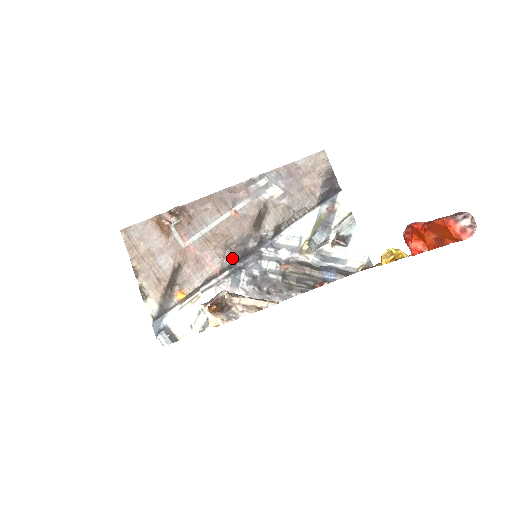
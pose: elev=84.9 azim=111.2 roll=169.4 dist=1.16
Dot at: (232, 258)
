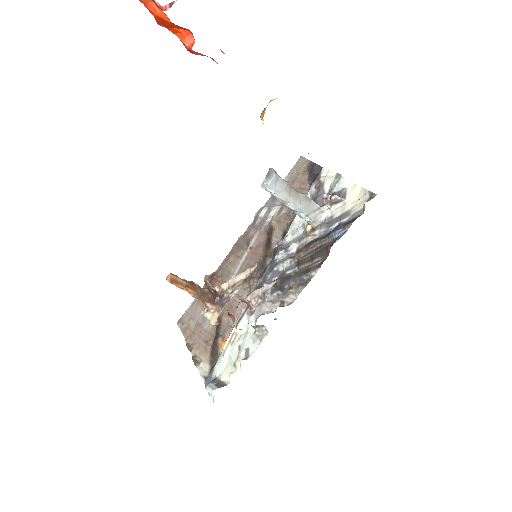
Dot at: (256, 284)
